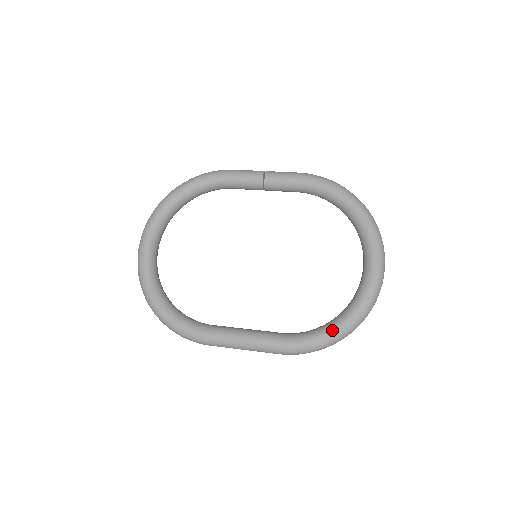
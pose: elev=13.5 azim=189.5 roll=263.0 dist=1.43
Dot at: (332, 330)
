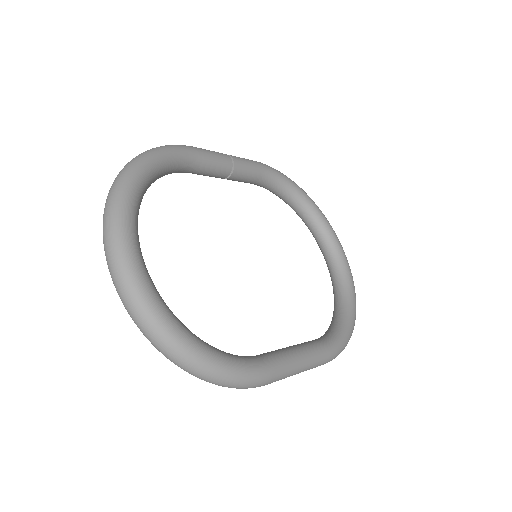
Dot at: (351, 320)
